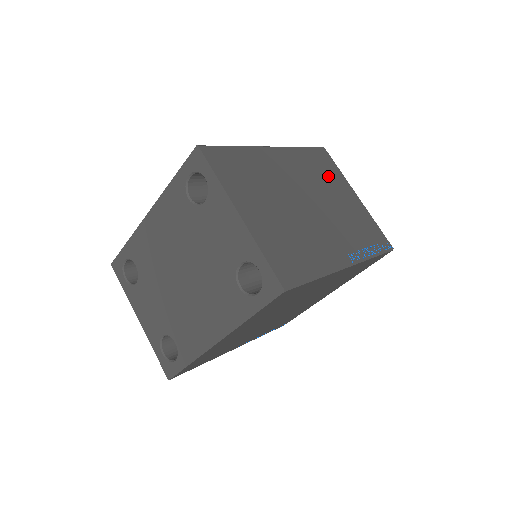
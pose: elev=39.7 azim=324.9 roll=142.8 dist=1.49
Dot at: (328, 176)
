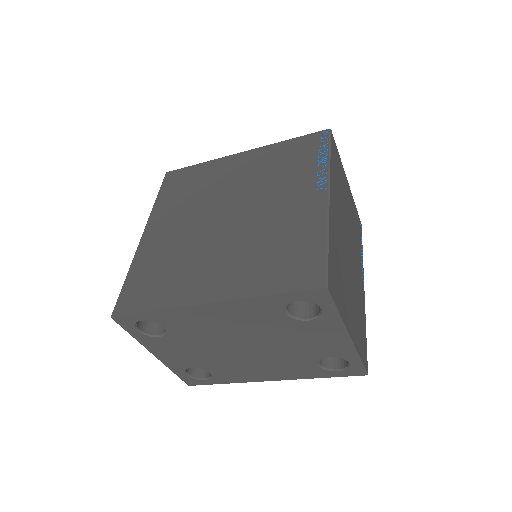
Dot at: (341, 180)
